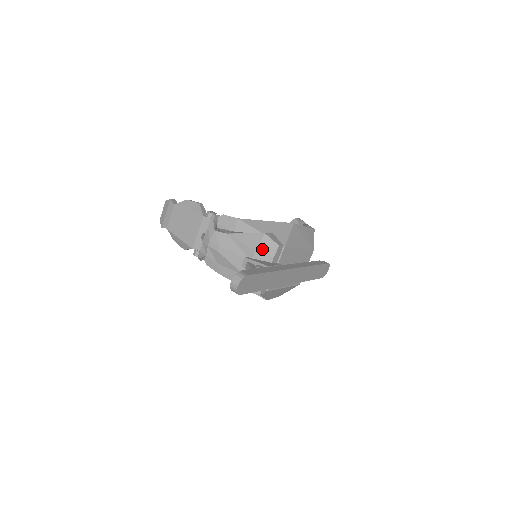
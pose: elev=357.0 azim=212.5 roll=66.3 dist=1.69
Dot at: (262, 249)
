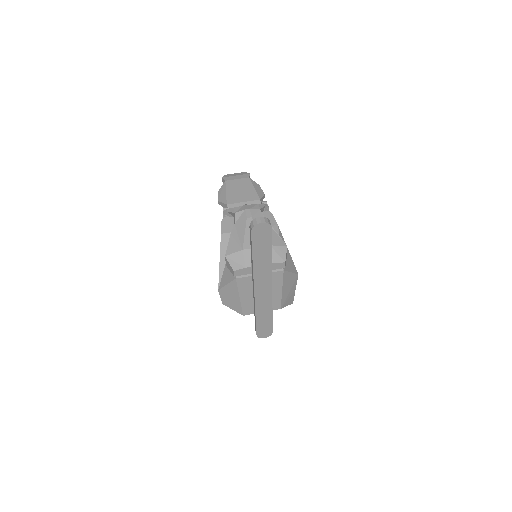
Dot at: (274, 250)
